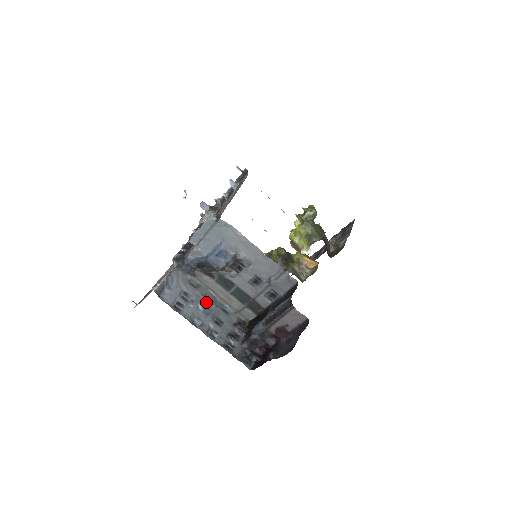
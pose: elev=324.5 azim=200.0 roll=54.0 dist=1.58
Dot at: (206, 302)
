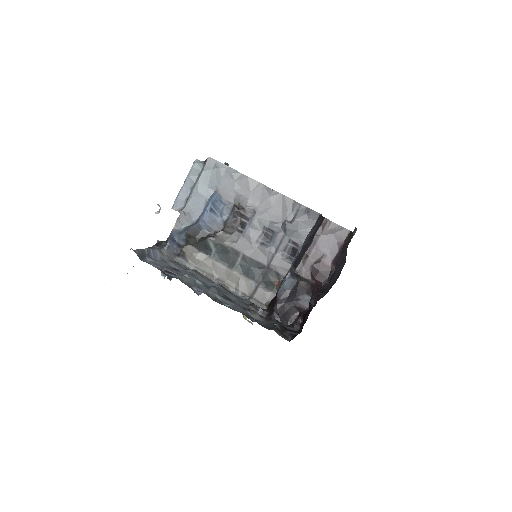
Dot at: (205, 280)
